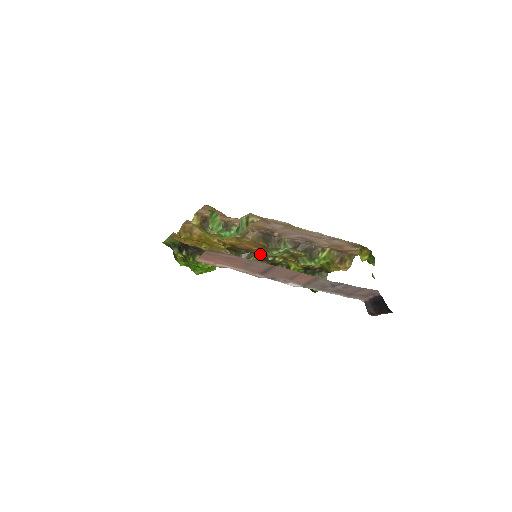
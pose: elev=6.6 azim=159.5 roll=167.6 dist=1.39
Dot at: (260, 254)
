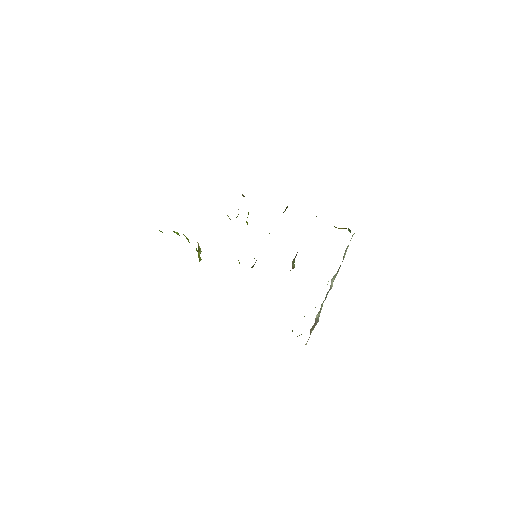
Dot at: occluded
